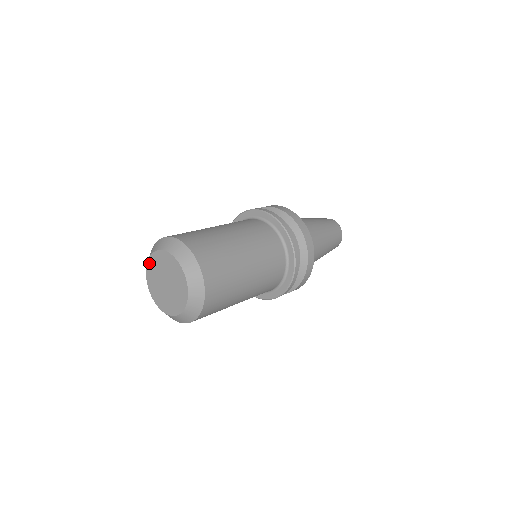
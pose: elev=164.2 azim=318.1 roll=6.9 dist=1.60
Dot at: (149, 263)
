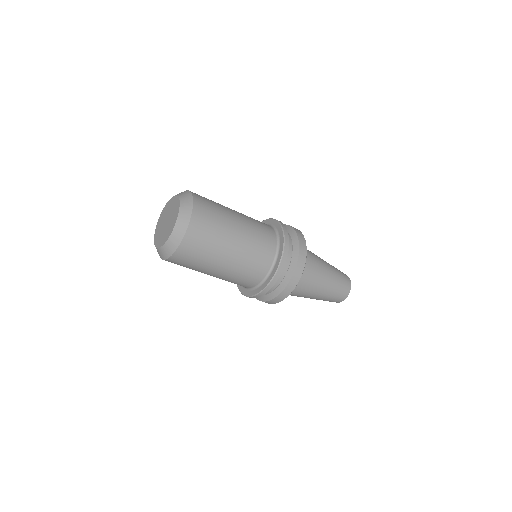
Dot at: (158, 222)
